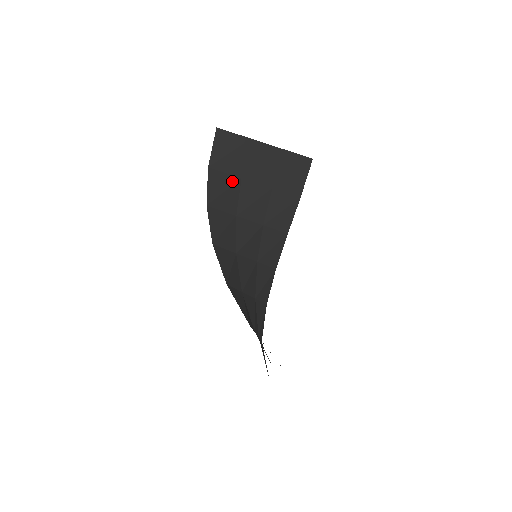
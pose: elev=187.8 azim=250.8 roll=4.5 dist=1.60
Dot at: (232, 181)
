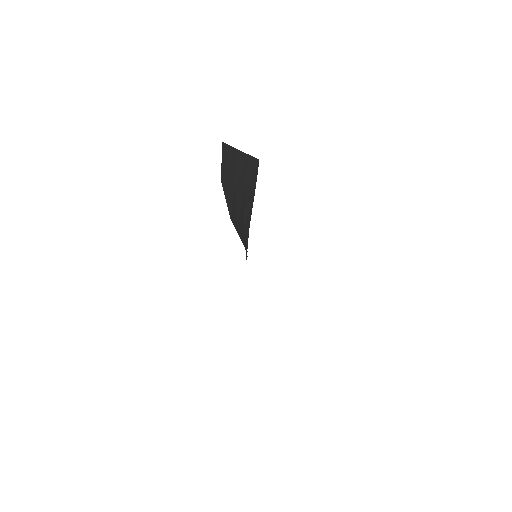
Dot at: (232, 191)
